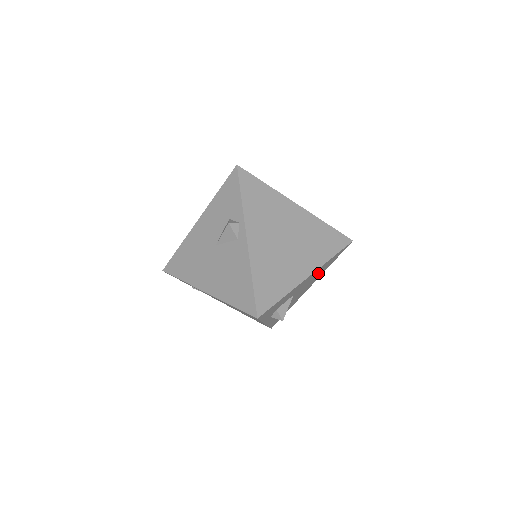
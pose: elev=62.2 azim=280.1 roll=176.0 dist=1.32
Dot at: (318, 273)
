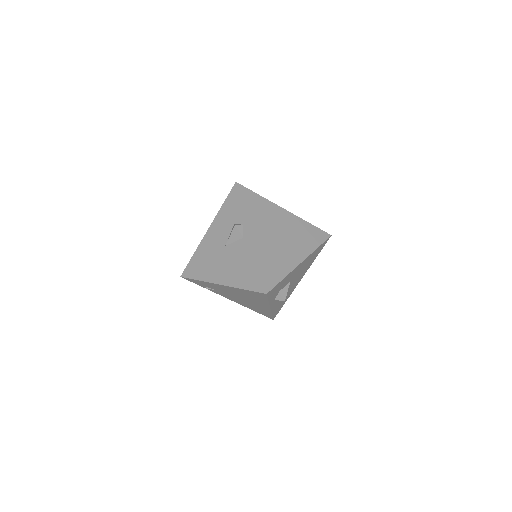
Dot at: (307, 263)
